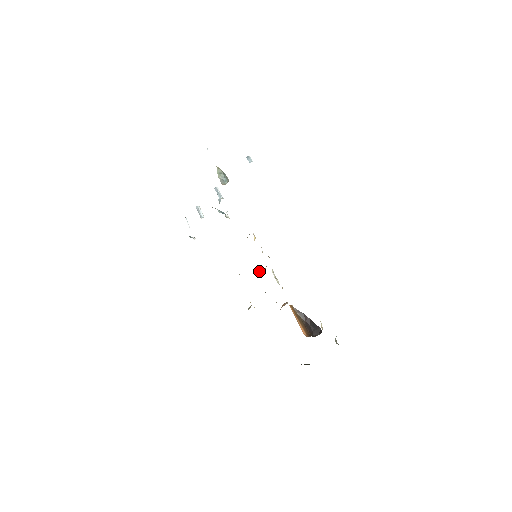
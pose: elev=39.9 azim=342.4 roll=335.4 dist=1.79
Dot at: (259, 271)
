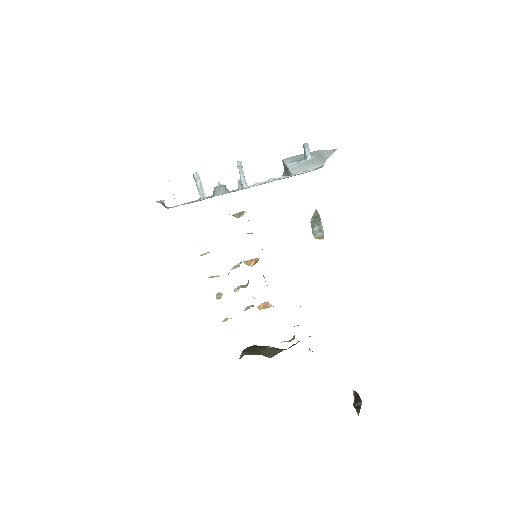
Dot at: (243, 261)
